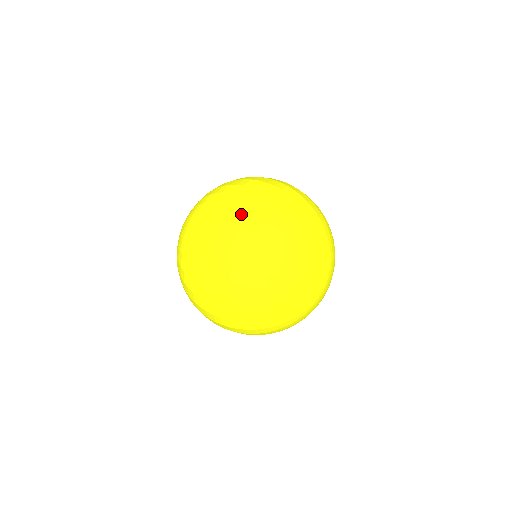
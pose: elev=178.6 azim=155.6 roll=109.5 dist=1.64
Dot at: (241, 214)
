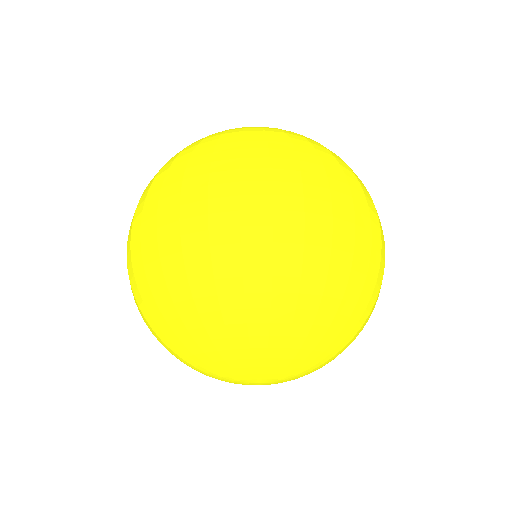
Dot at: (138, 231)
